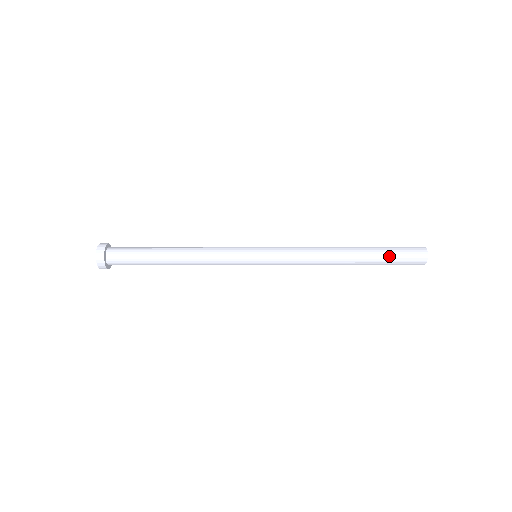
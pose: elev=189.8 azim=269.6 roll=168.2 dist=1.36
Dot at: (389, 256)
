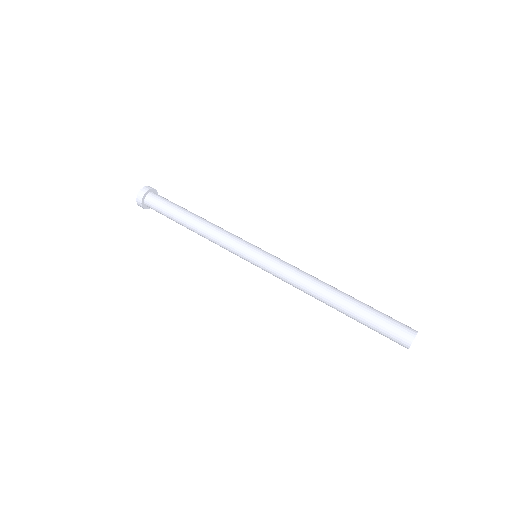
Dot at: (369, 327)
